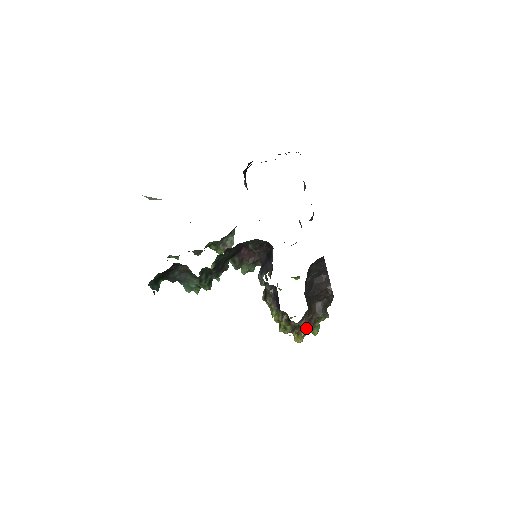
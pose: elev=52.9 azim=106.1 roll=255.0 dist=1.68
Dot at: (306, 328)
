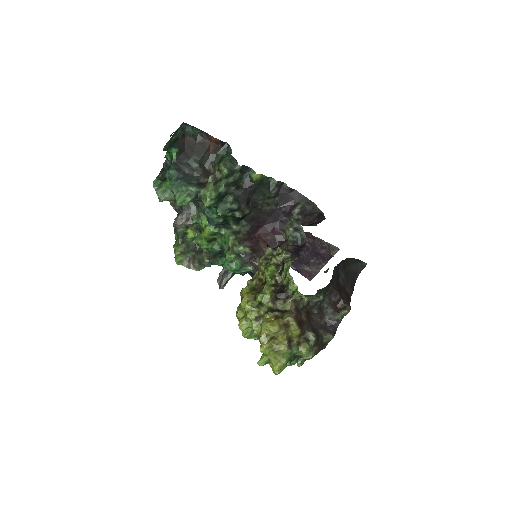
Dot at: (296, 318)
